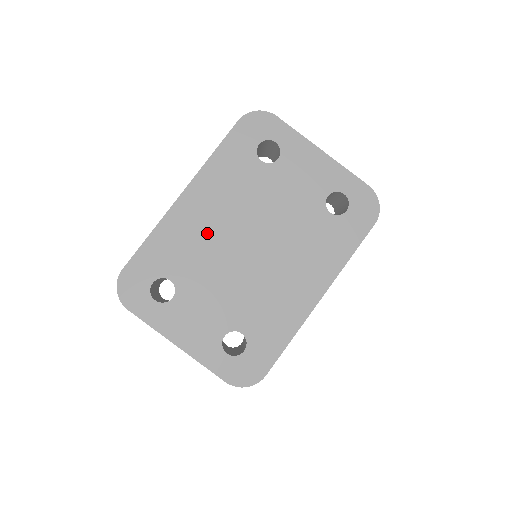
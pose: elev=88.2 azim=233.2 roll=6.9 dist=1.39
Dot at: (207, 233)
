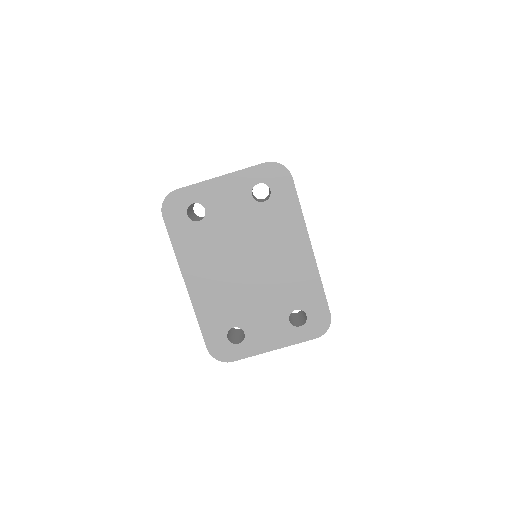
Dot at: (221, 287)
